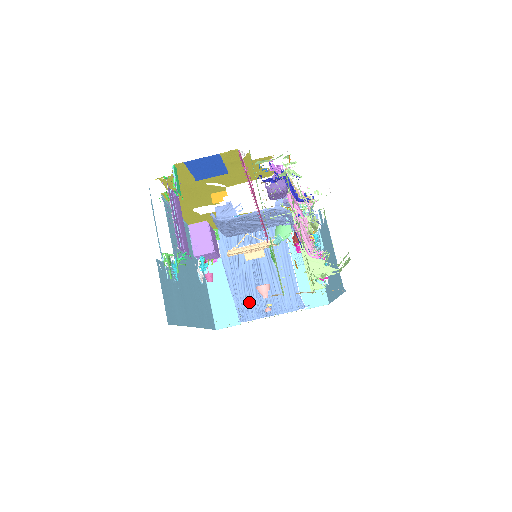
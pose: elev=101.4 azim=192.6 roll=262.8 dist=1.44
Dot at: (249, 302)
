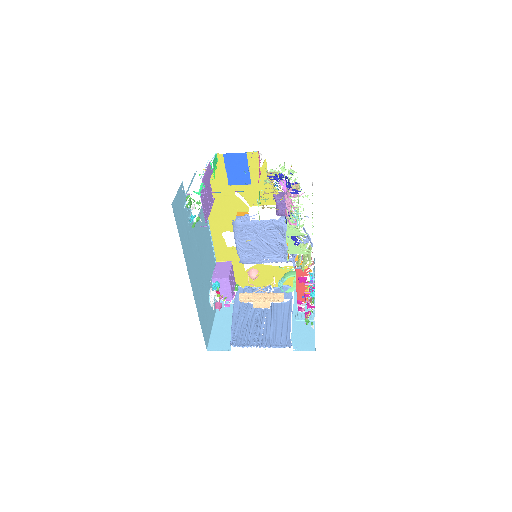
Dot at: (244, 335)
